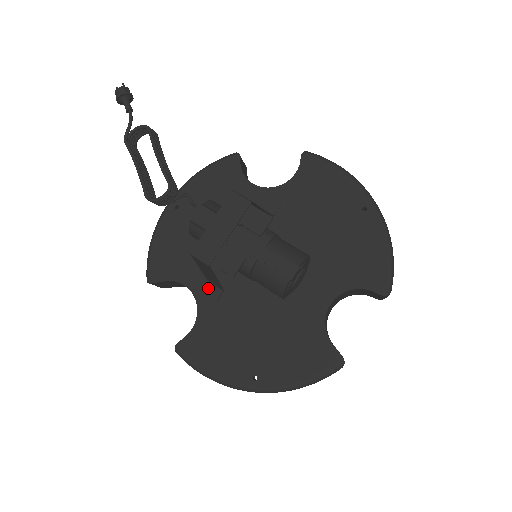
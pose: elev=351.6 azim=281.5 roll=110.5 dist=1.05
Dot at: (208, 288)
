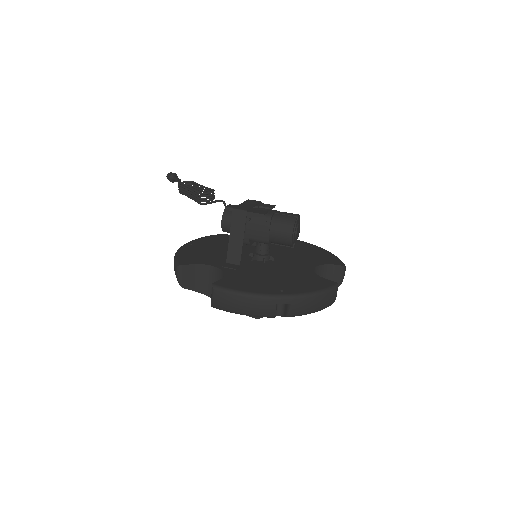
Dot at: (228, 265)
